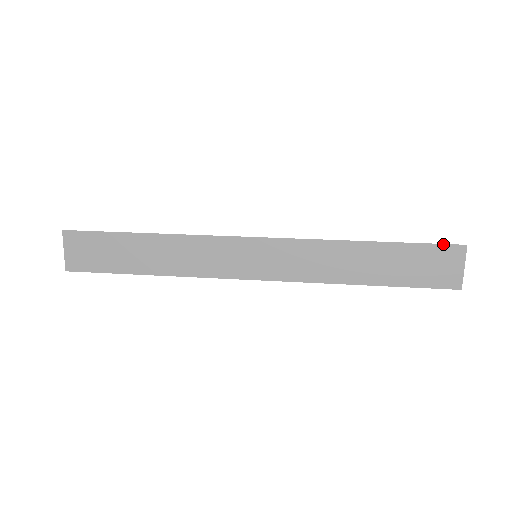
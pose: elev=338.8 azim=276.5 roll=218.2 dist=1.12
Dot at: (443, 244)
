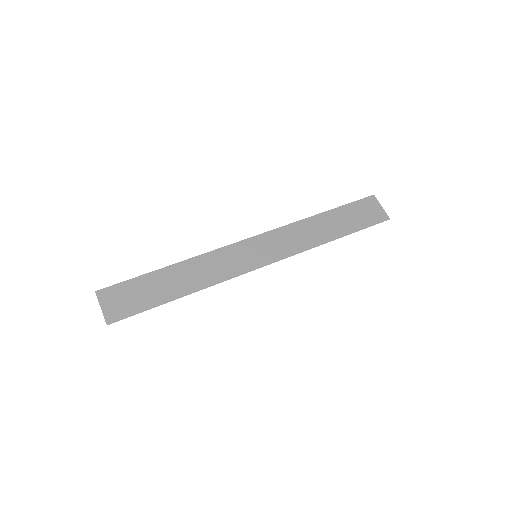
Dot at: occluded
